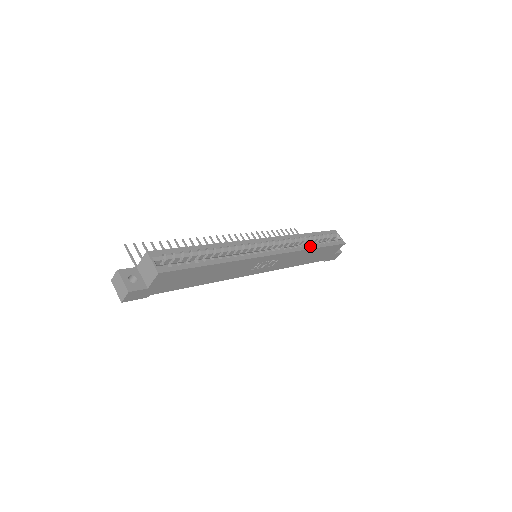
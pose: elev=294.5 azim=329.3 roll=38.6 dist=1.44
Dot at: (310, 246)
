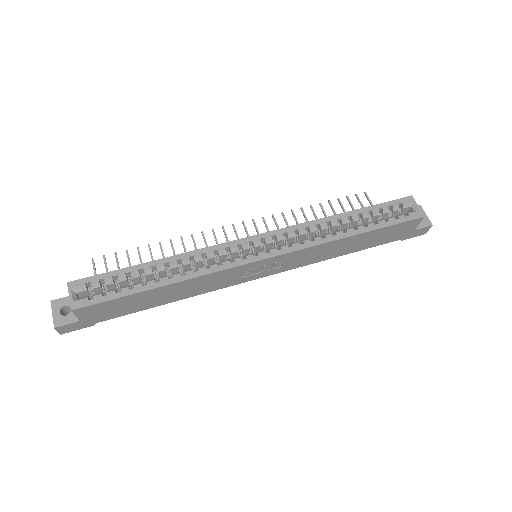
Dot at: (343, 234)
